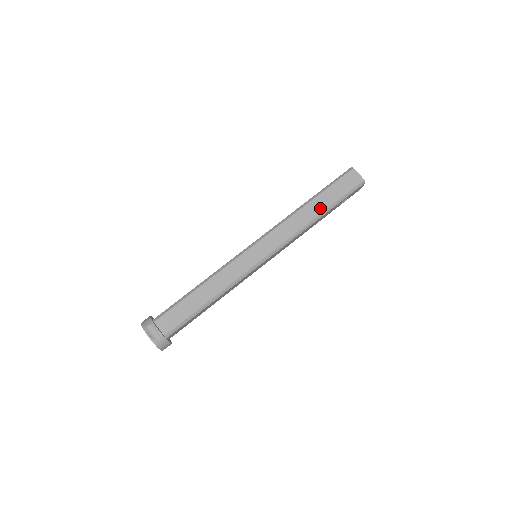
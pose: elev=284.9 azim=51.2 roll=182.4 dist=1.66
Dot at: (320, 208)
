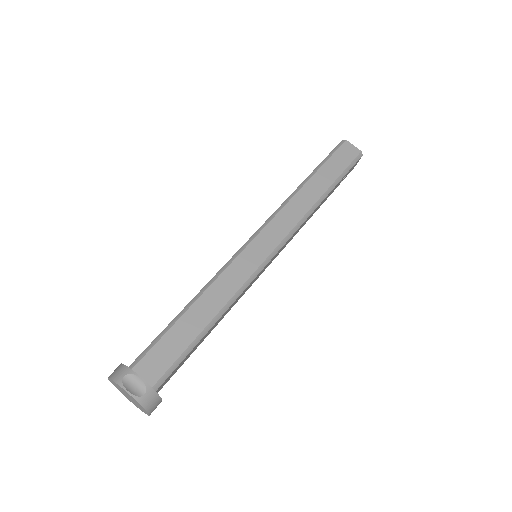
Dot at: (322, 186)
